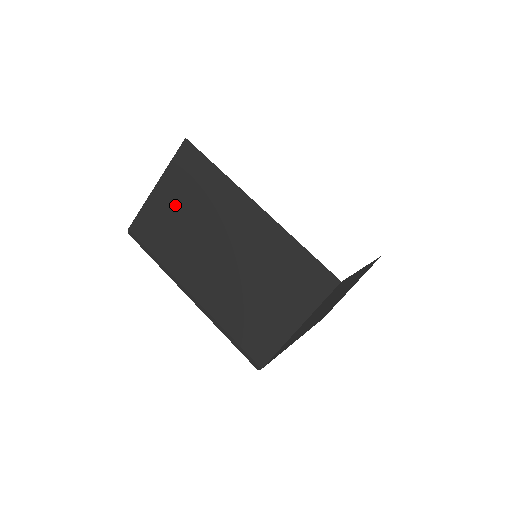
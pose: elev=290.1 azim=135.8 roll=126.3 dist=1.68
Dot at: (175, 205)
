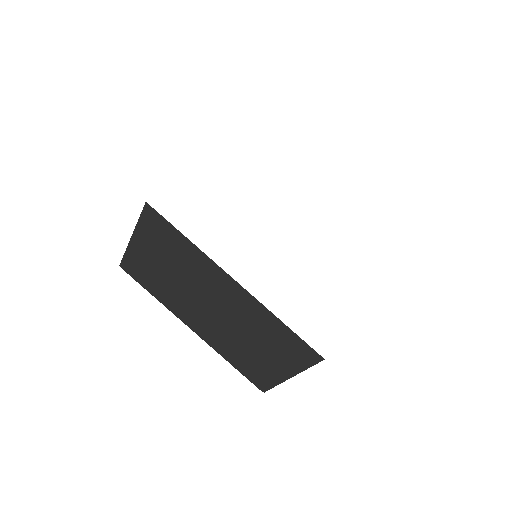
Dot at: (155, 259)
